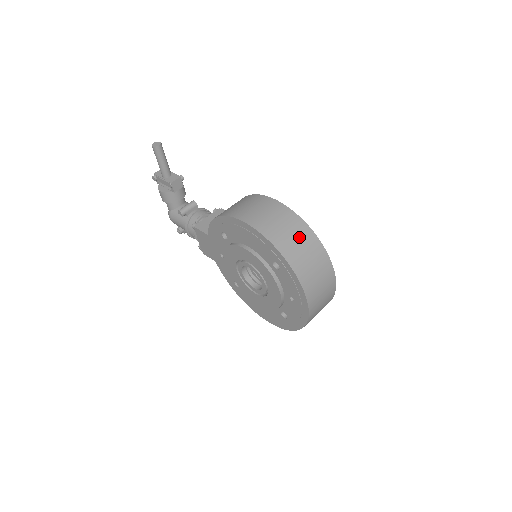
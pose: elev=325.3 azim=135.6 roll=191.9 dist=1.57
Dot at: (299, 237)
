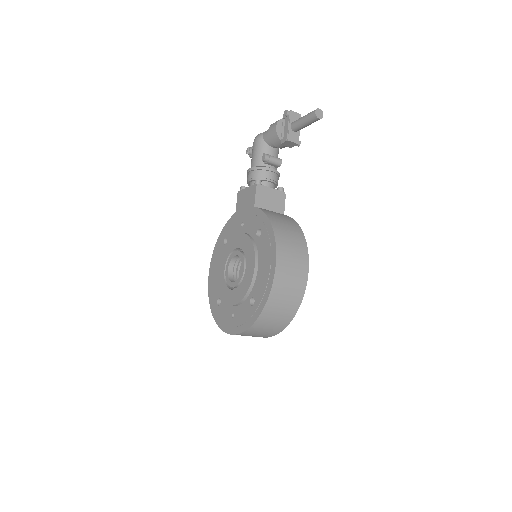
Dot at: (284, 312)
